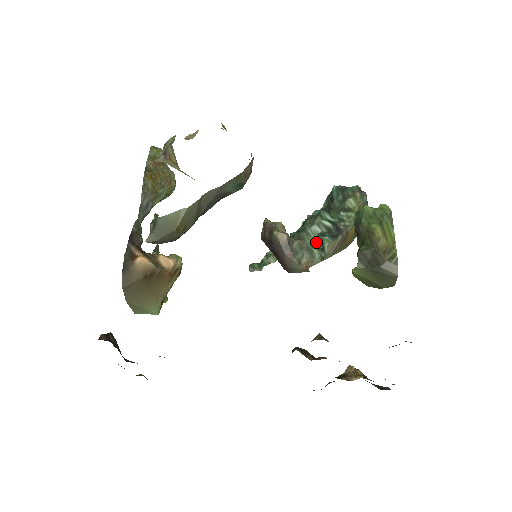
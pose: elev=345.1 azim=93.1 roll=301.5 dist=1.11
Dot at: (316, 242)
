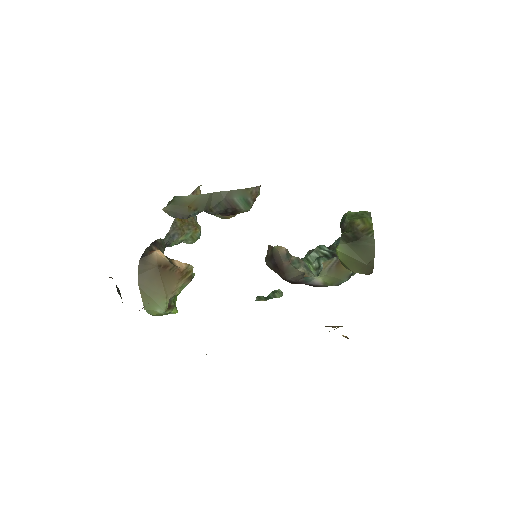
Dot at: (314, 265)
